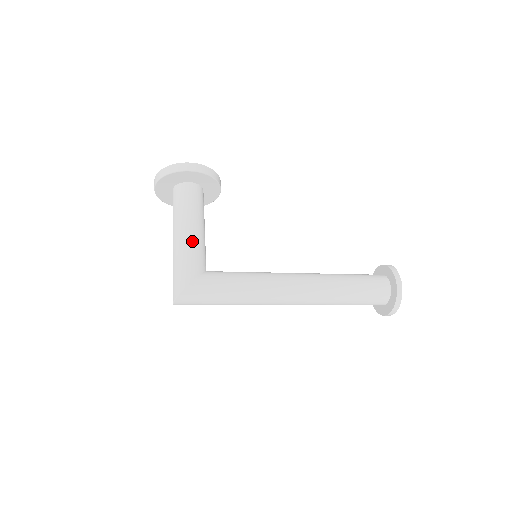
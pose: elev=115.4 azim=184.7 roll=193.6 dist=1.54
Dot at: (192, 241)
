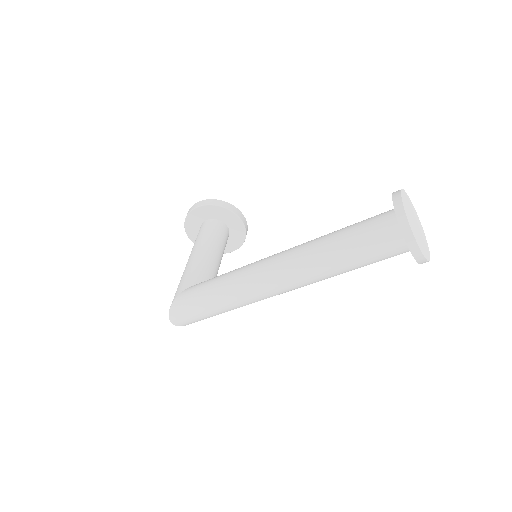
Dot at: (191, 263)
